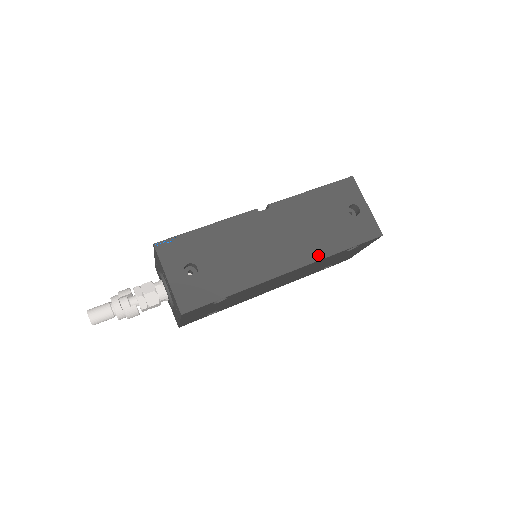
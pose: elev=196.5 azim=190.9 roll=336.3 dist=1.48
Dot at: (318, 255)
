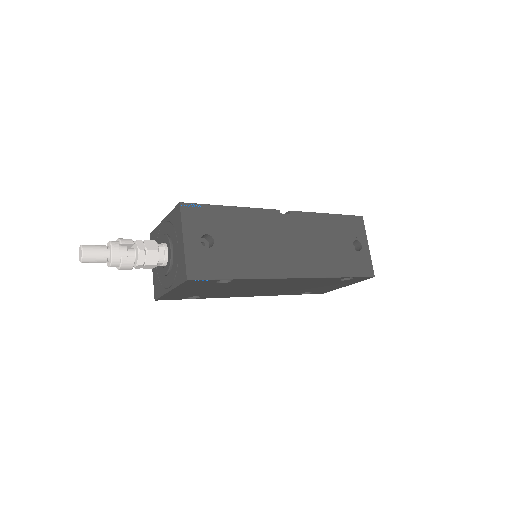
Dot at: (320, 272)
